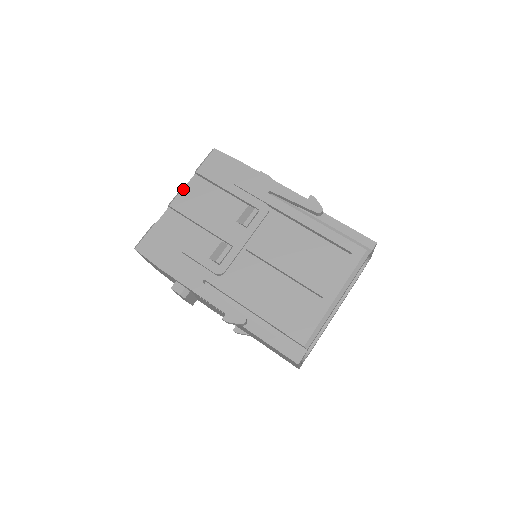
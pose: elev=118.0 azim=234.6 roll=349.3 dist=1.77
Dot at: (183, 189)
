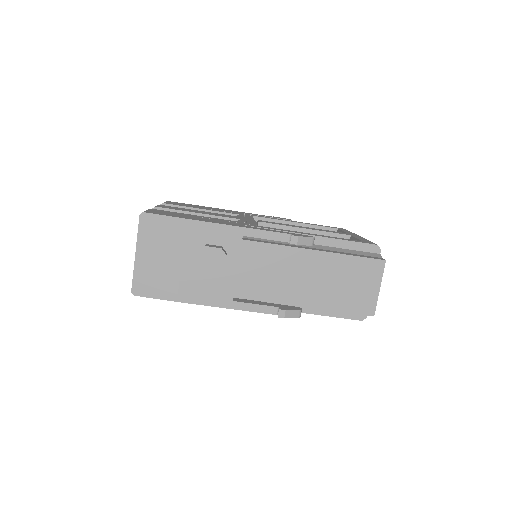
Dot at: occluded
